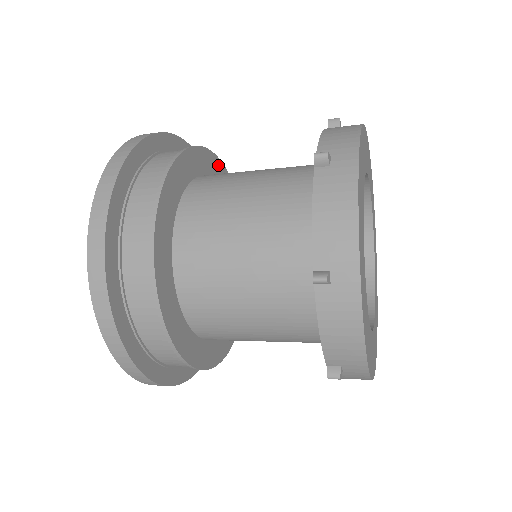
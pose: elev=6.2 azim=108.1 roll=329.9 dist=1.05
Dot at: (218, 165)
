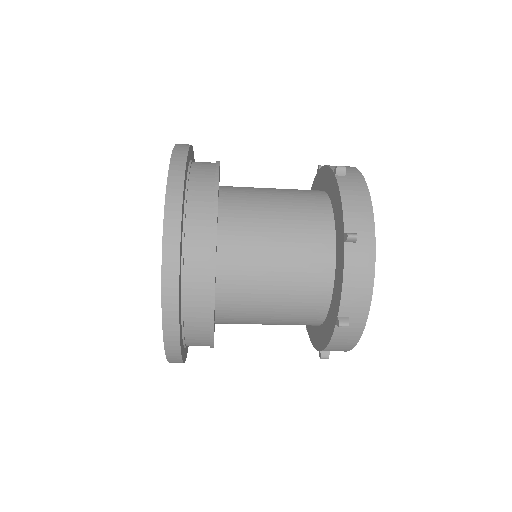
Dot at: occluded
